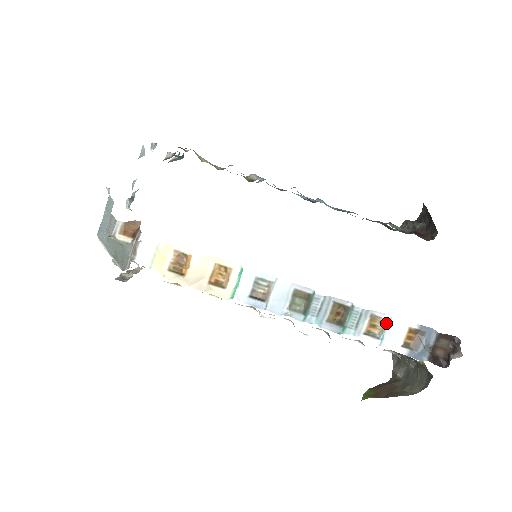
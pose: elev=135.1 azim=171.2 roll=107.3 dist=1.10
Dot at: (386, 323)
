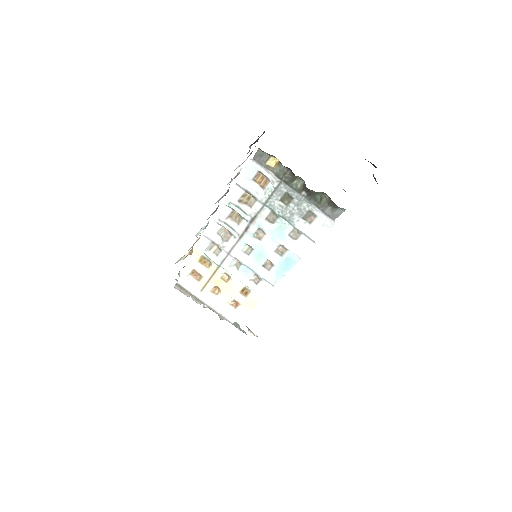
Dot at: occluded
